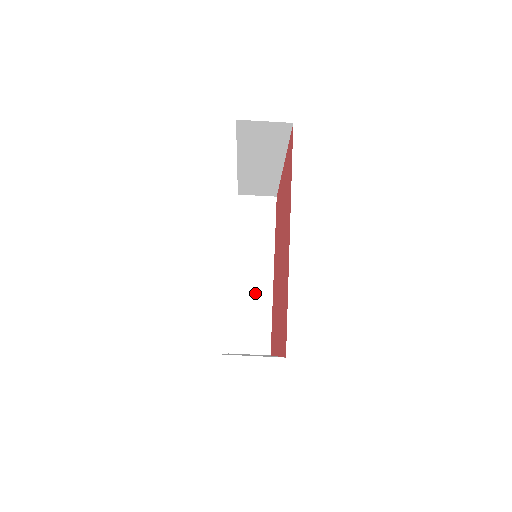
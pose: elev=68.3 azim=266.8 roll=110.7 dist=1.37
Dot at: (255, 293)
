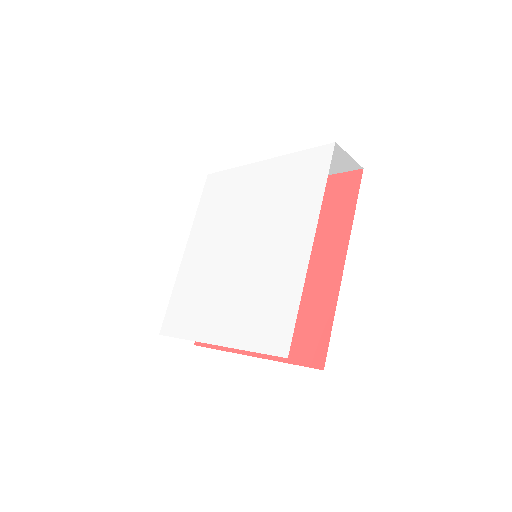
Dot at: occluded
